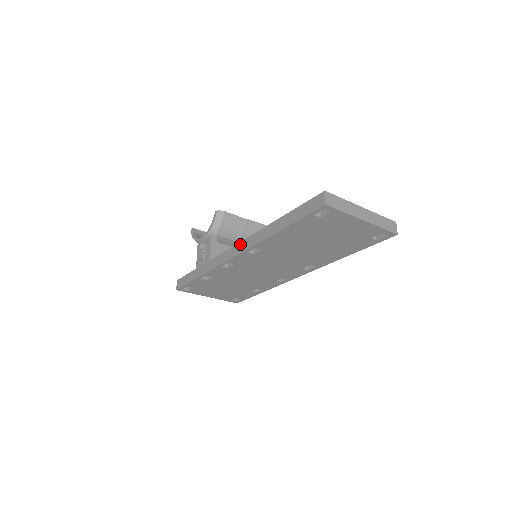
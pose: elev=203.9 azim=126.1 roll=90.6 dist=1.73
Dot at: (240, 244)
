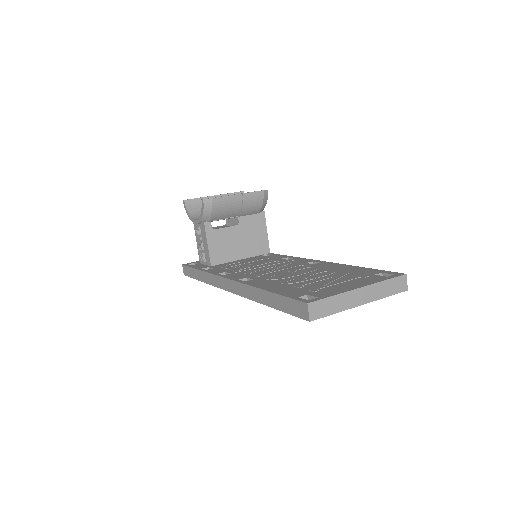
Dot at: (231, 283)
